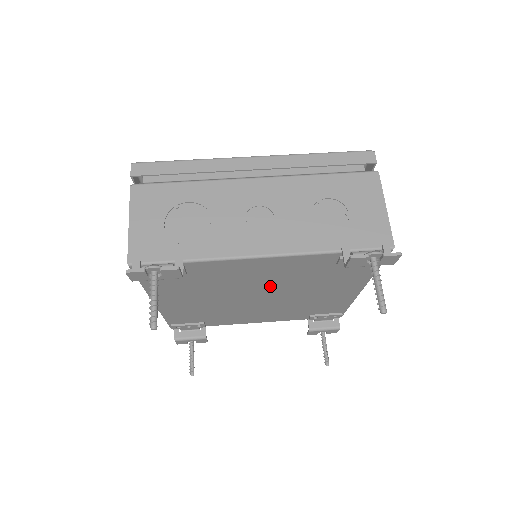
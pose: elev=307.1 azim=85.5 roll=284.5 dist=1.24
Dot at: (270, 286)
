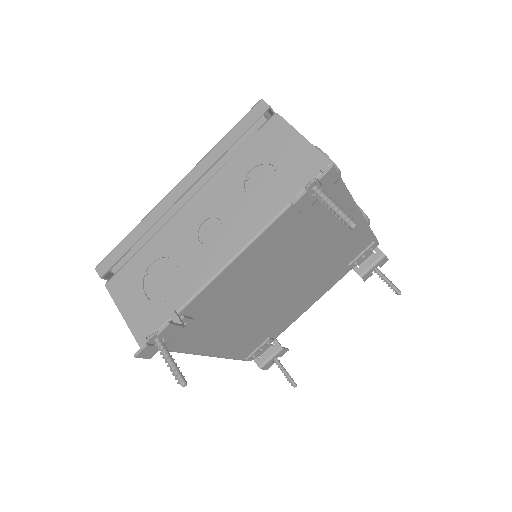
Dot at: (276, 273)
